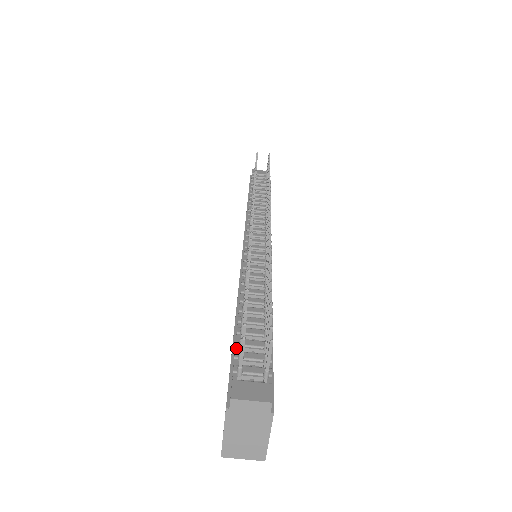
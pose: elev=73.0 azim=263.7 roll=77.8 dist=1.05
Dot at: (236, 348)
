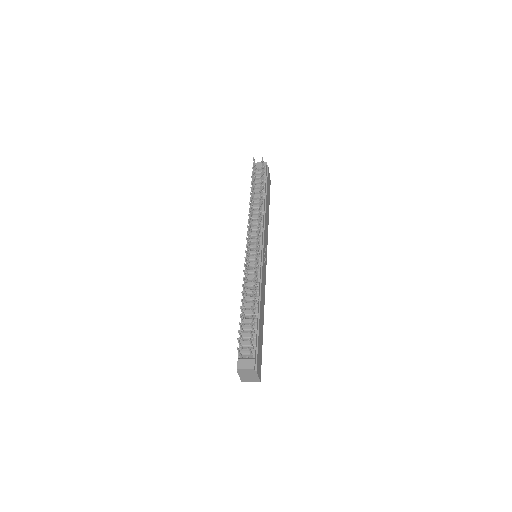
Dot at: (240, 340)
